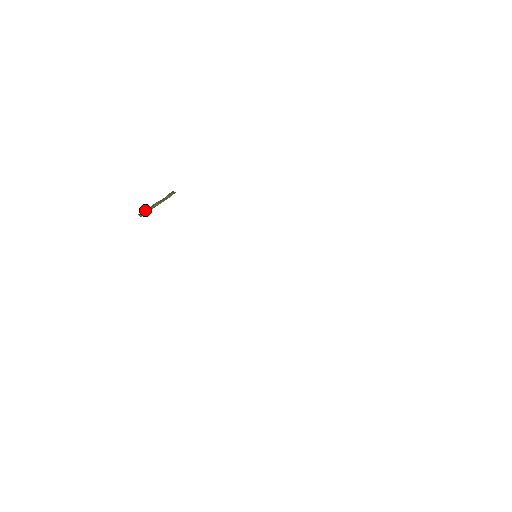
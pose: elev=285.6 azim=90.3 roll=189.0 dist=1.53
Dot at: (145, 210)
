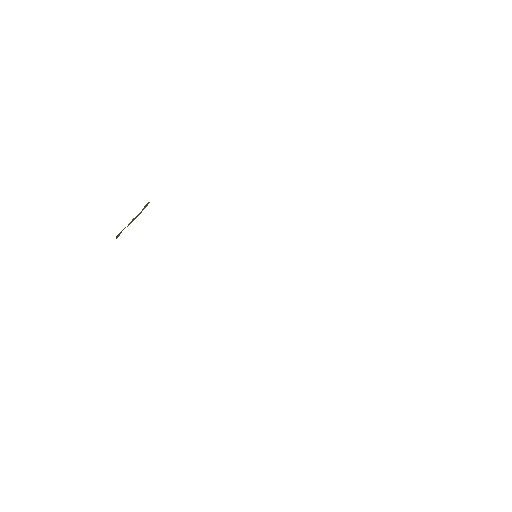
Dot at: (122, 230)
